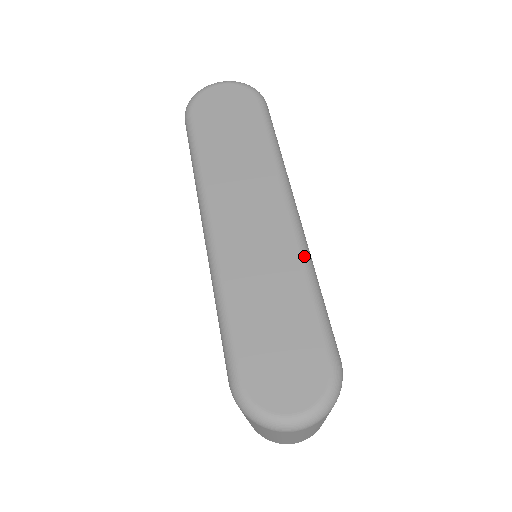
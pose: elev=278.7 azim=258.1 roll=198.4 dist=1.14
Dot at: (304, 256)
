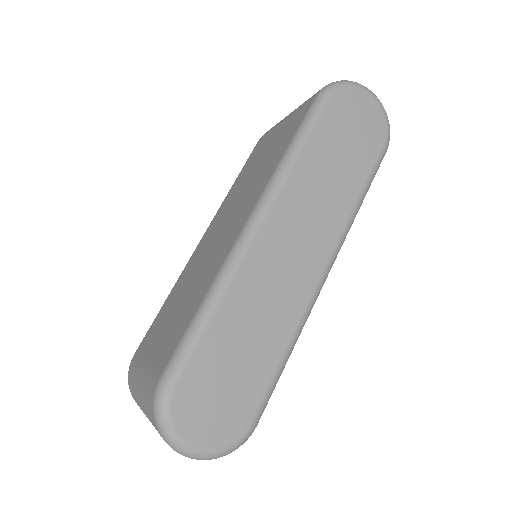
Dot at: (303, 321)
